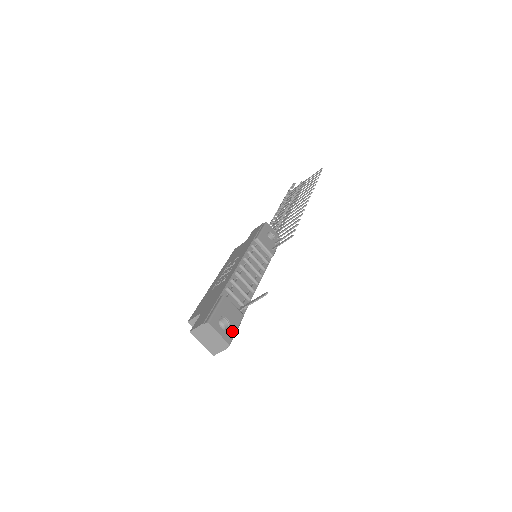
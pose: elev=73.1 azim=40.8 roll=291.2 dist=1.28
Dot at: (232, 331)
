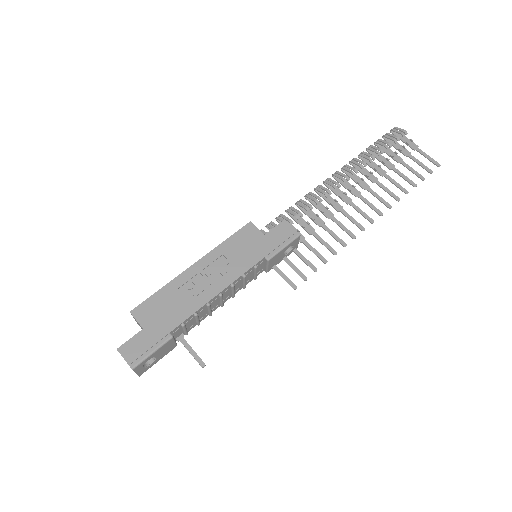
Dot at: (152, 365)
